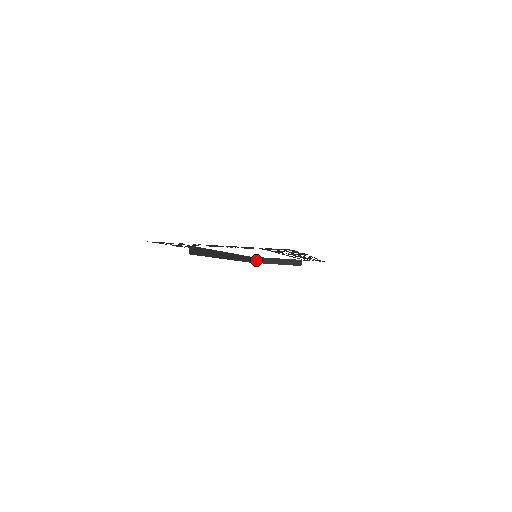
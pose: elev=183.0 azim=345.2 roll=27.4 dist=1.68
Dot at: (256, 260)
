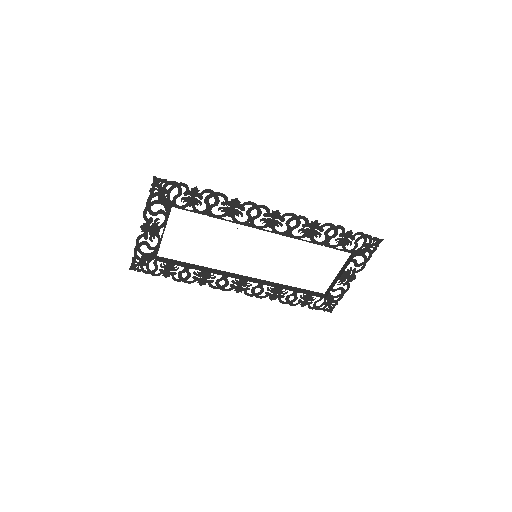
Dot at: (328, 292)
